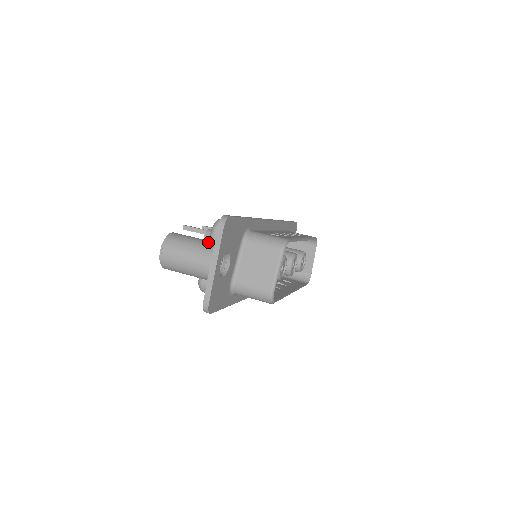
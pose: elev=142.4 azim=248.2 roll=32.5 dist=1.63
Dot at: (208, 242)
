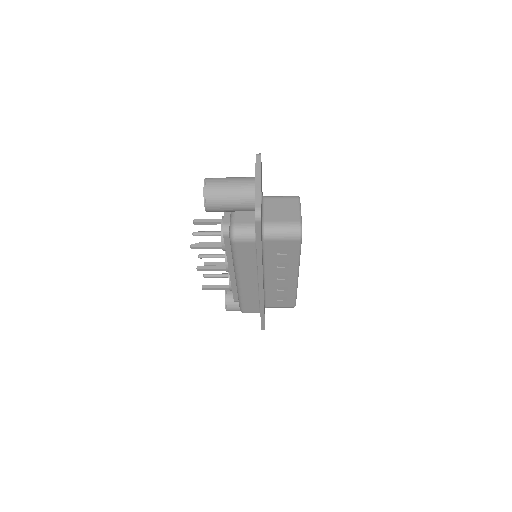
Dot at: occluded
